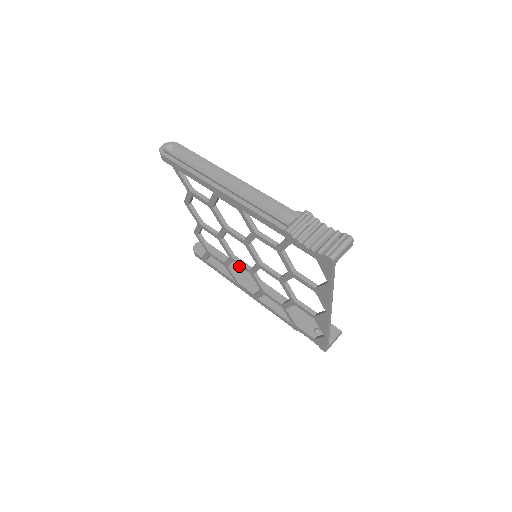
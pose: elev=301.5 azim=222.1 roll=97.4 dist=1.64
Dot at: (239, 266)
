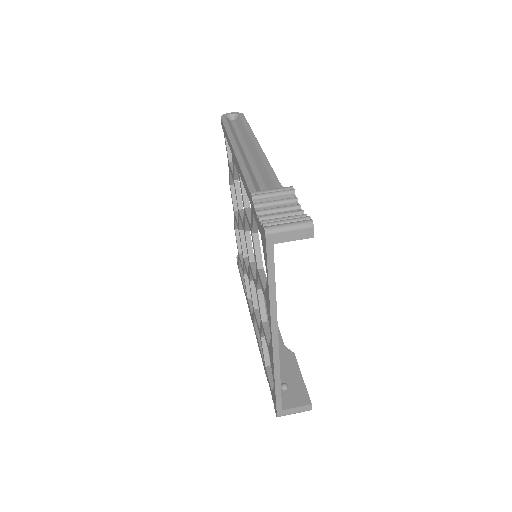
Dot at: occluded
